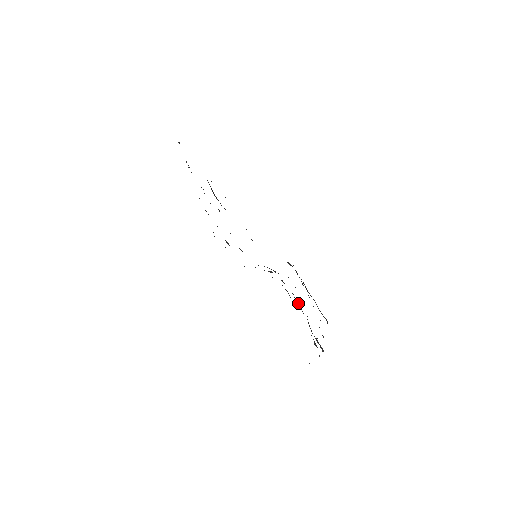
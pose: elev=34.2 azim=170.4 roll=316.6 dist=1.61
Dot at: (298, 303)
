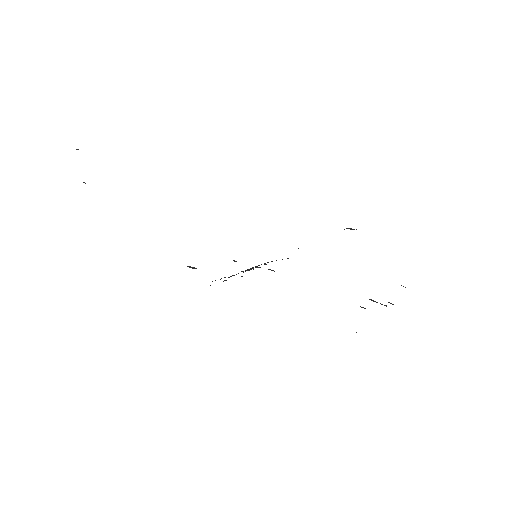
Dot at: occluded
